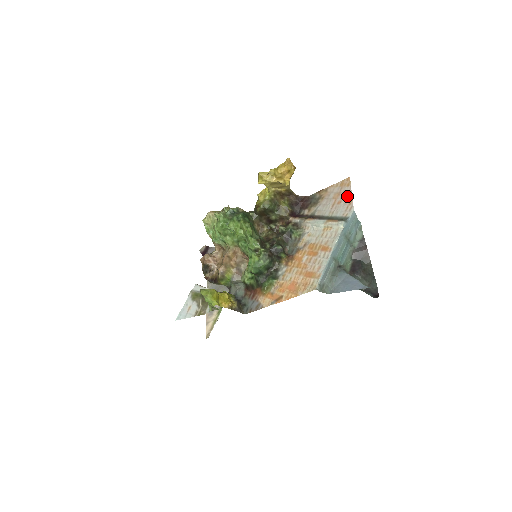
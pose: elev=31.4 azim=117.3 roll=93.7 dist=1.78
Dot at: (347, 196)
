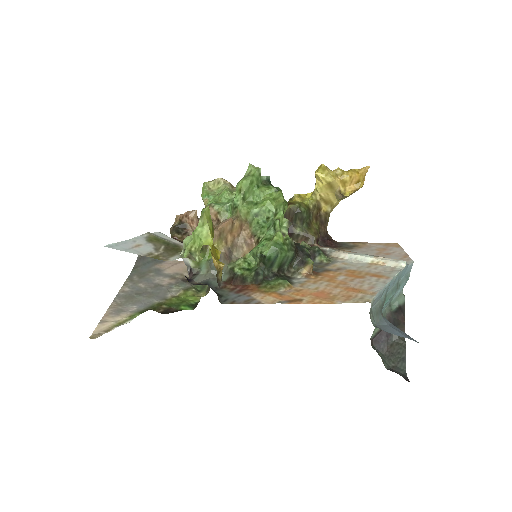
Dot at: (399, 252)
